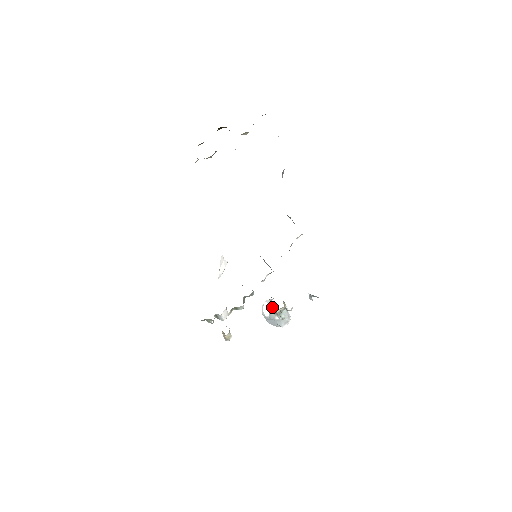
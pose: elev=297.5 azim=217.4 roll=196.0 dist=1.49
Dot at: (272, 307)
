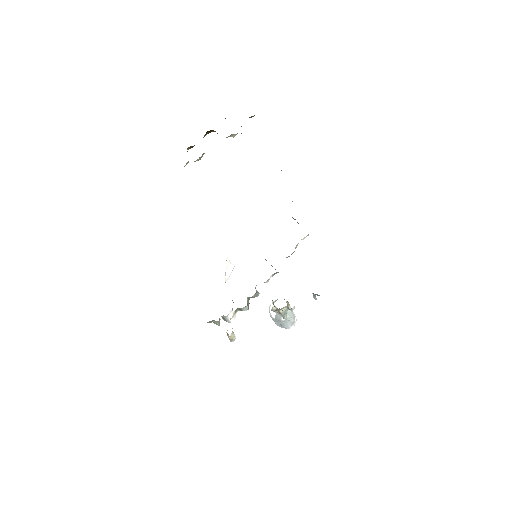
Dot at: (276, 307)
